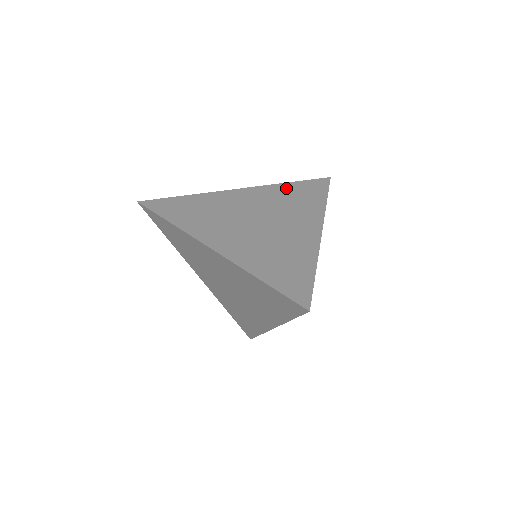
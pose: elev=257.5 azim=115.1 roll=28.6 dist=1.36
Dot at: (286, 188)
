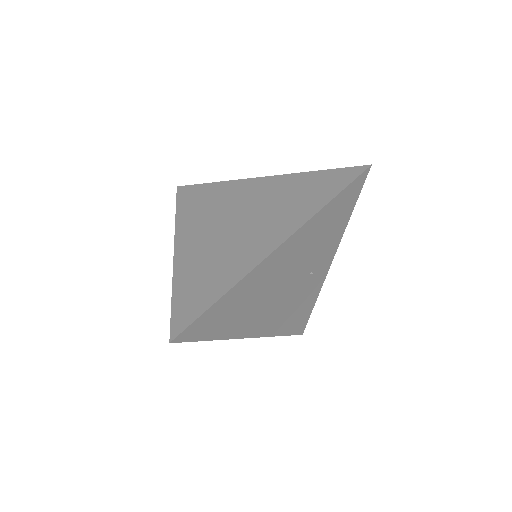
Dot at: occluded
